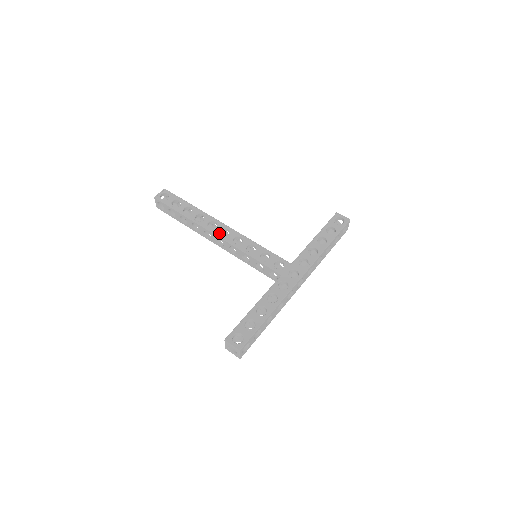
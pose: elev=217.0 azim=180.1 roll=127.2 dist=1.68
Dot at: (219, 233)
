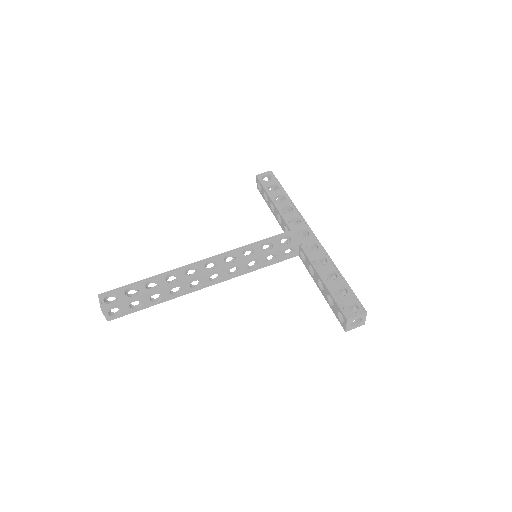
Dot at: (208, 270)
